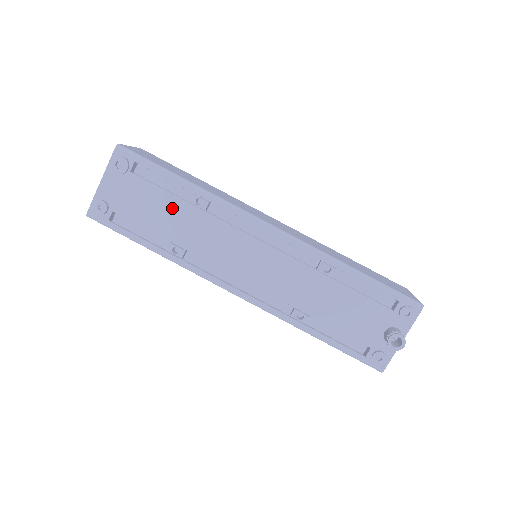
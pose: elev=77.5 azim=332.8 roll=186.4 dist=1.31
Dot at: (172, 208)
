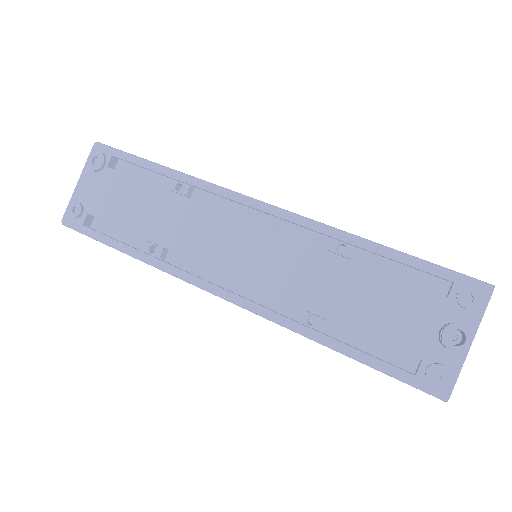
Dot at: (149, 199)
